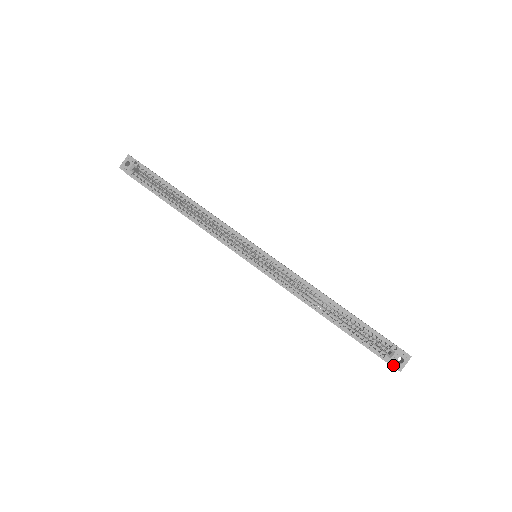
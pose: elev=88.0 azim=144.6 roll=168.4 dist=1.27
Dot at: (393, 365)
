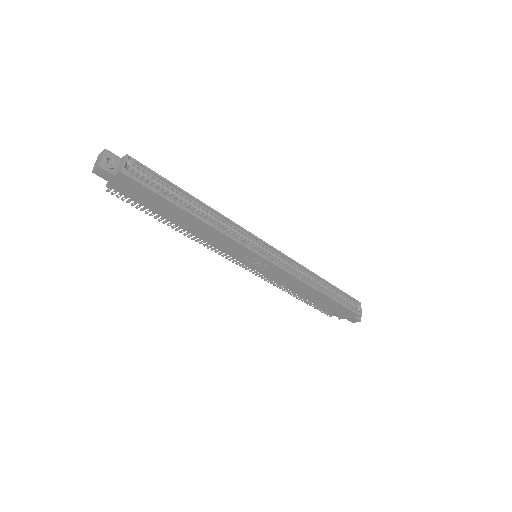
Dot at: (357, 318)
